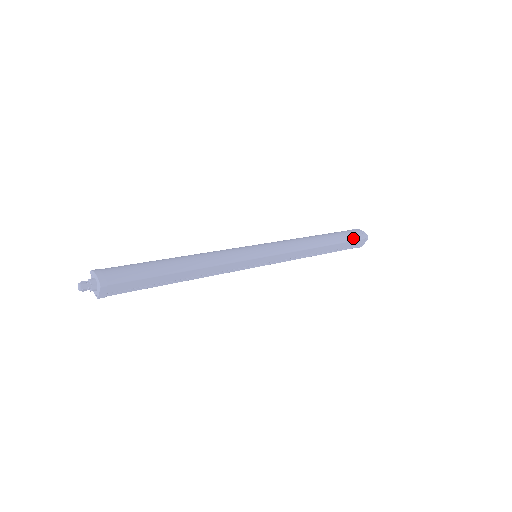
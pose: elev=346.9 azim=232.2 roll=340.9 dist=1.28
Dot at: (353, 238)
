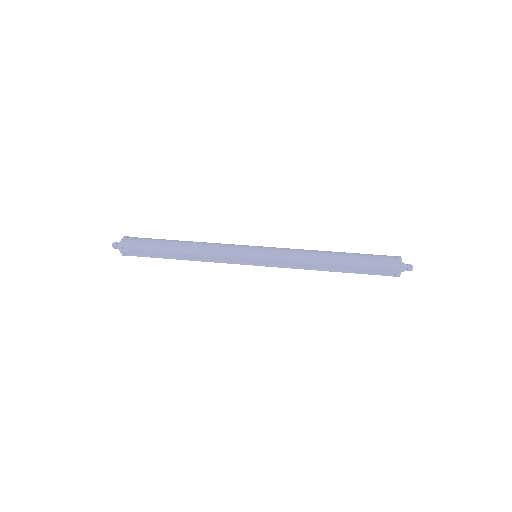
Dot at: (378, 265)
